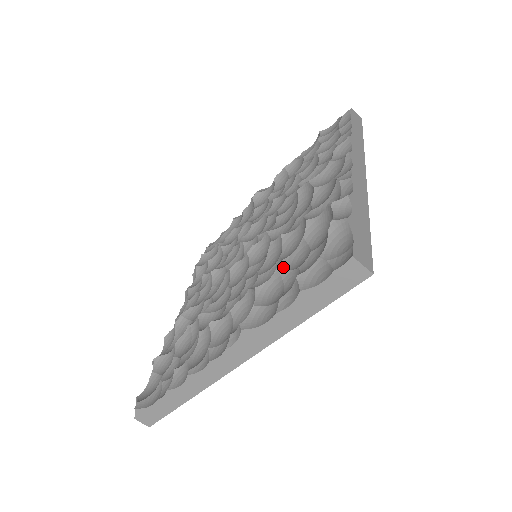
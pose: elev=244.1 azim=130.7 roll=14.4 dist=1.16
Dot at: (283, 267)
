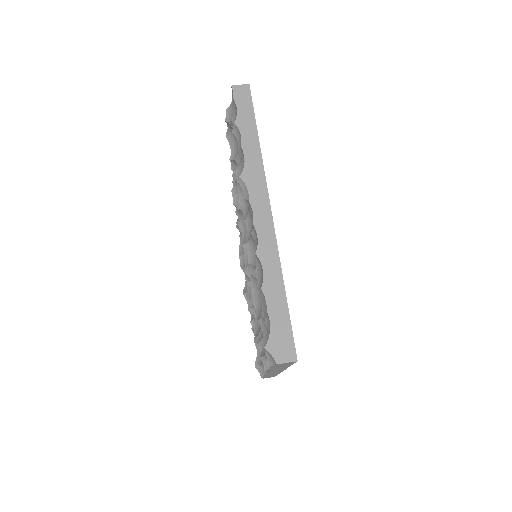
Dot at: (237, 168)
